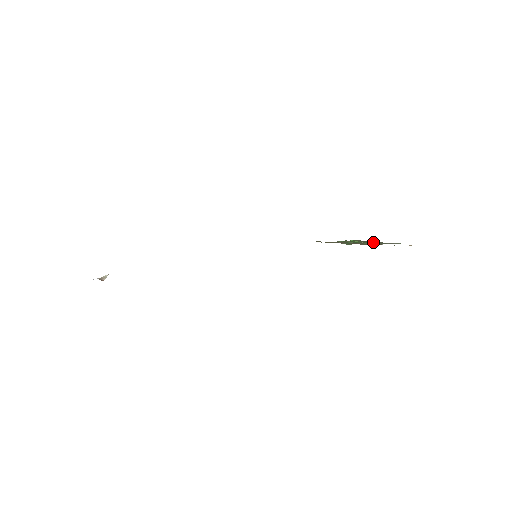
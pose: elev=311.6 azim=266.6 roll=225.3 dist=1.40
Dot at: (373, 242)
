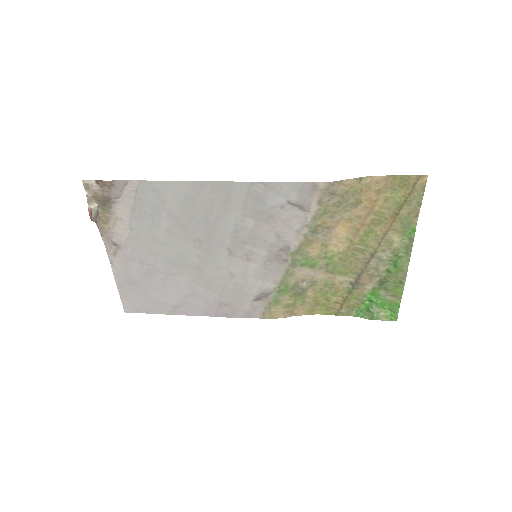
Dot at: (393, 272)
